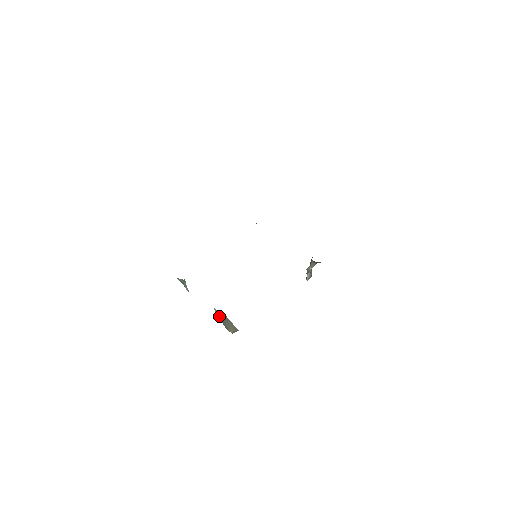
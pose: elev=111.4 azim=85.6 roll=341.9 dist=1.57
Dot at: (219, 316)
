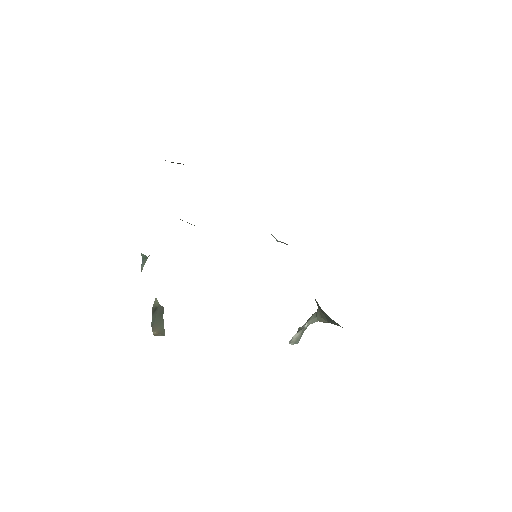
Dot at: (155, 309)
